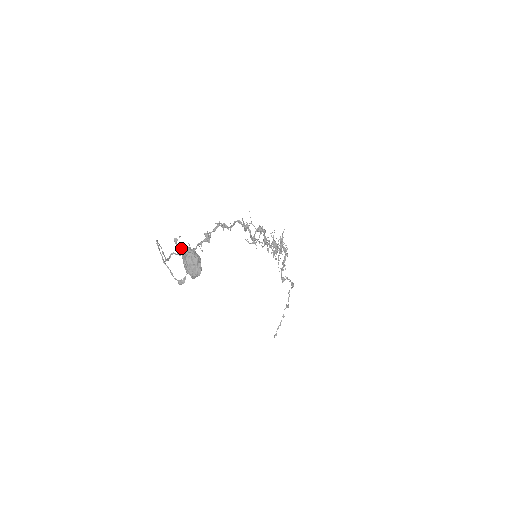
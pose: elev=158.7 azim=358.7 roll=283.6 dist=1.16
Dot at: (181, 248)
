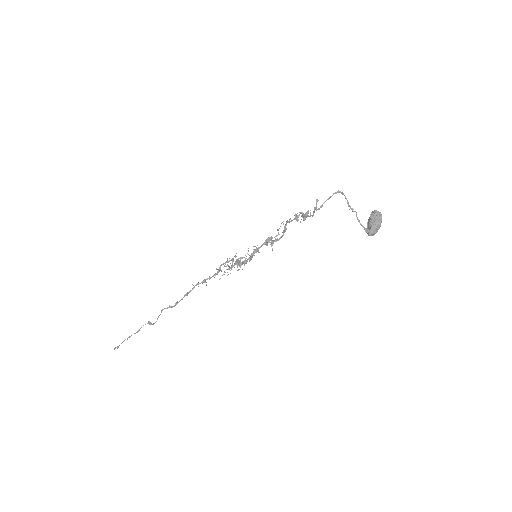
Dot at: (376, 210)
